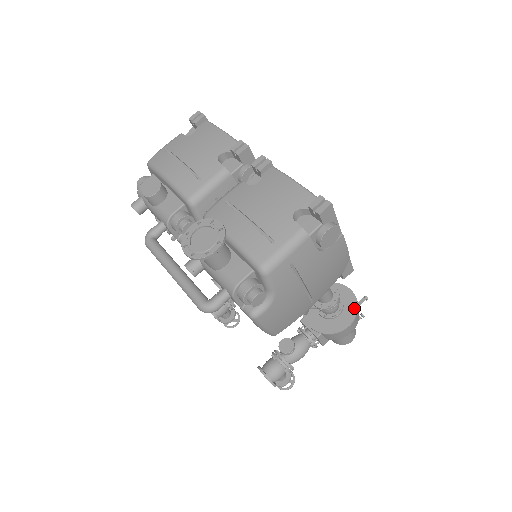
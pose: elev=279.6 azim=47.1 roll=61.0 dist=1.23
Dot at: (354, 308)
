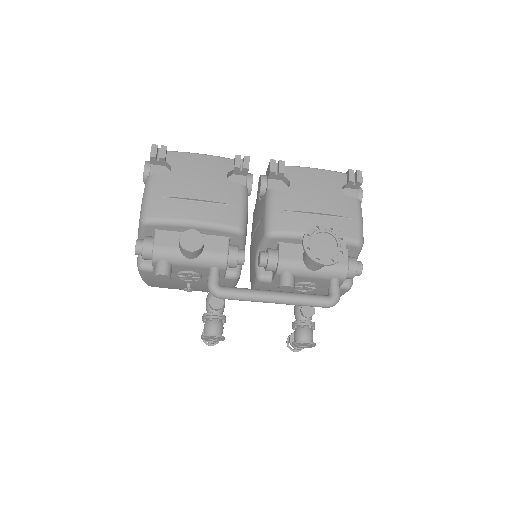
Dot at: occluded
